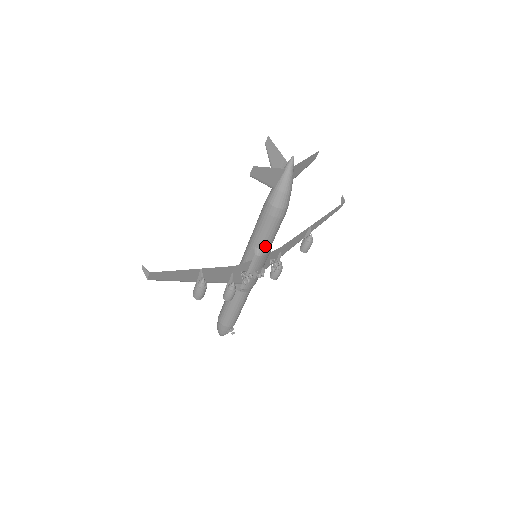
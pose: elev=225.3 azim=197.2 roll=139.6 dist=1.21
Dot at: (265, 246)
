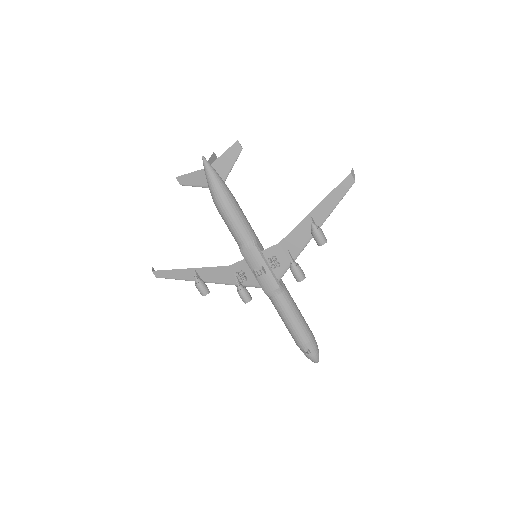
Dot at: (239, 241)
